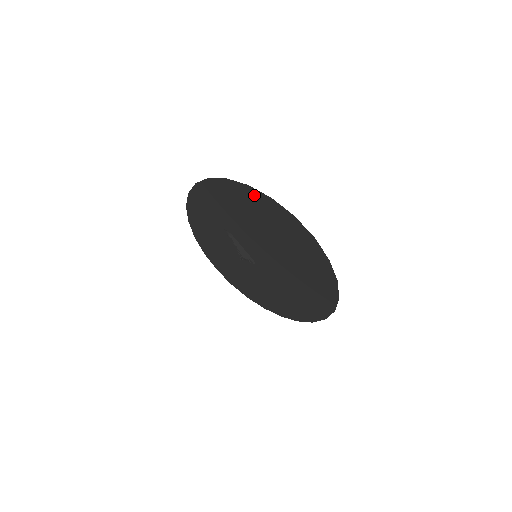
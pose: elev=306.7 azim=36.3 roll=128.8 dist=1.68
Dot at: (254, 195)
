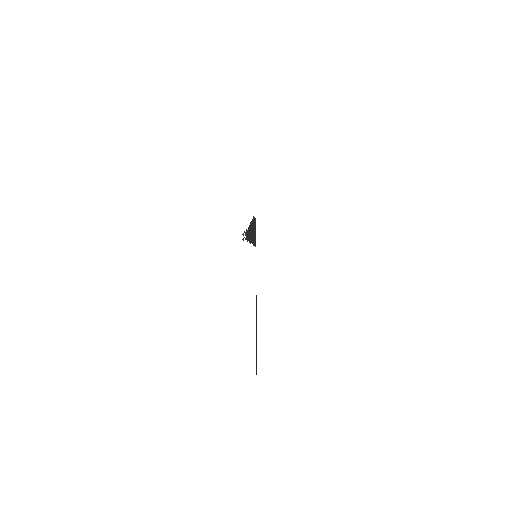
Dot at: occluded
